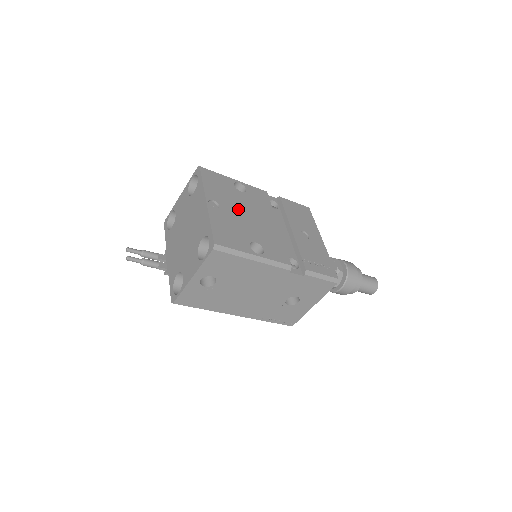
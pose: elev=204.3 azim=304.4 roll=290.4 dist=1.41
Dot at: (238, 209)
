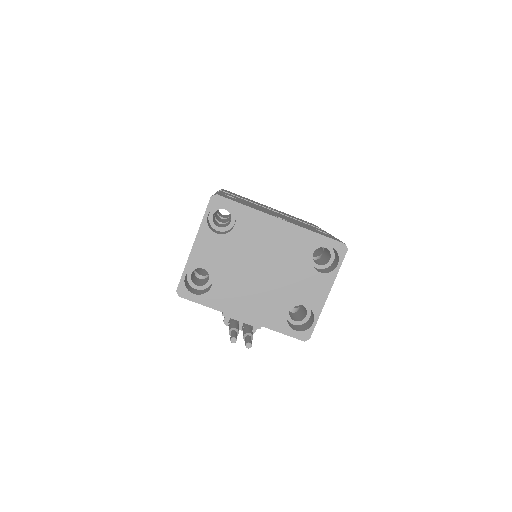
Dot at: (273, 213)
